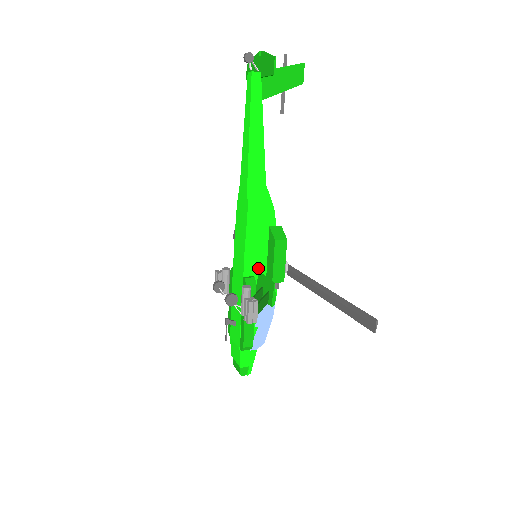
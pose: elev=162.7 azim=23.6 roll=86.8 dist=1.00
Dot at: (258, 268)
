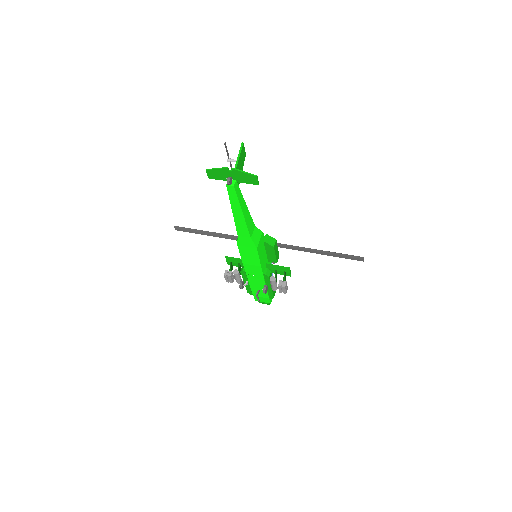
Dot at: (265, 263)
